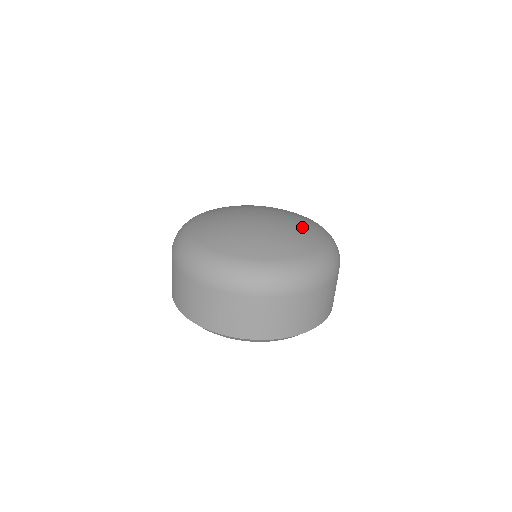
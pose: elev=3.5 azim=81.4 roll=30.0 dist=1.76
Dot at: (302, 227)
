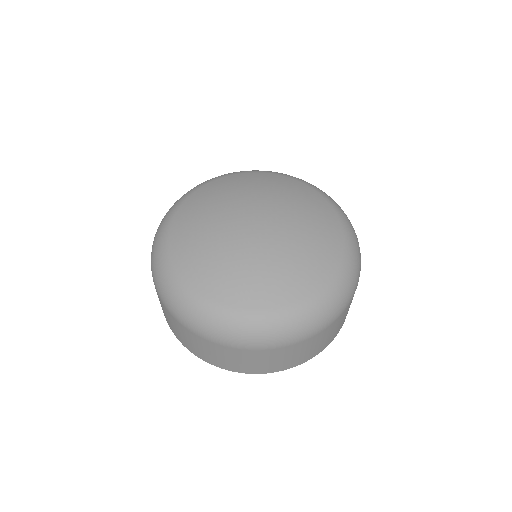
Dot at: (304, 253)
